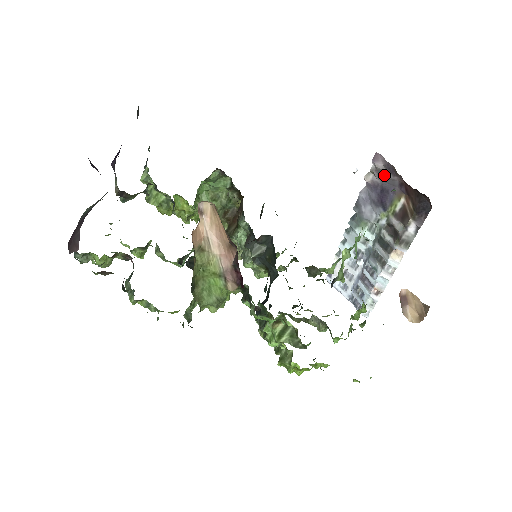
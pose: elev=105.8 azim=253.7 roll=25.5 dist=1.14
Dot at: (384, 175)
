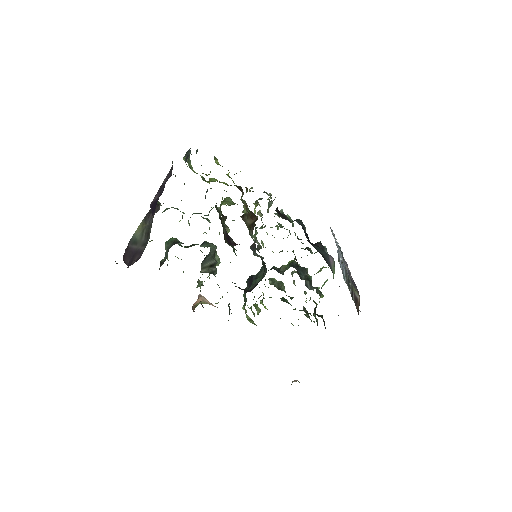
Dot at: occluded
